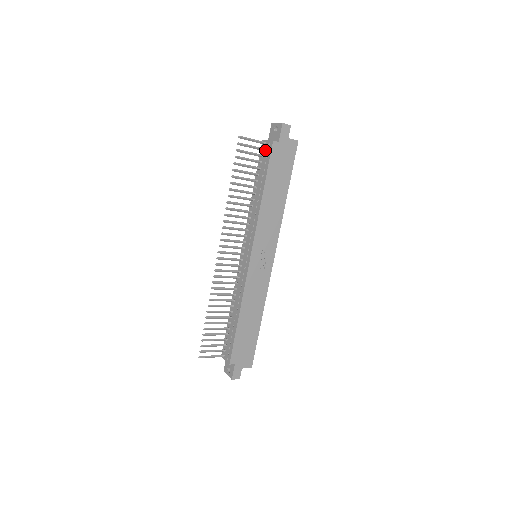
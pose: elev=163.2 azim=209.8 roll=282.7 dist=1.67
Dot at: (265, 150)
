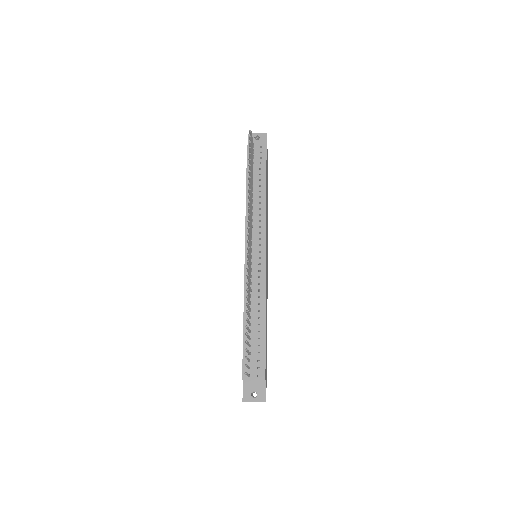
Dot at: (256, 153)
